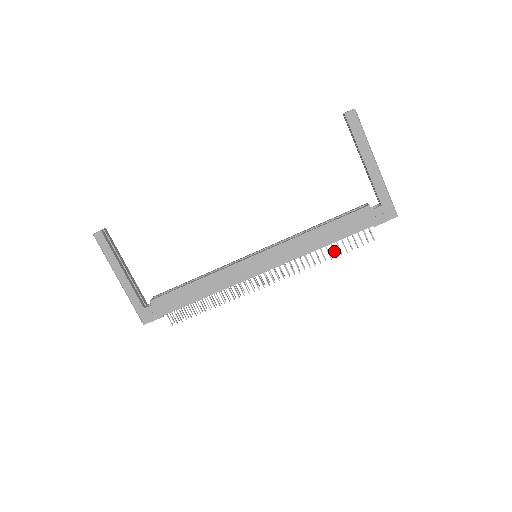
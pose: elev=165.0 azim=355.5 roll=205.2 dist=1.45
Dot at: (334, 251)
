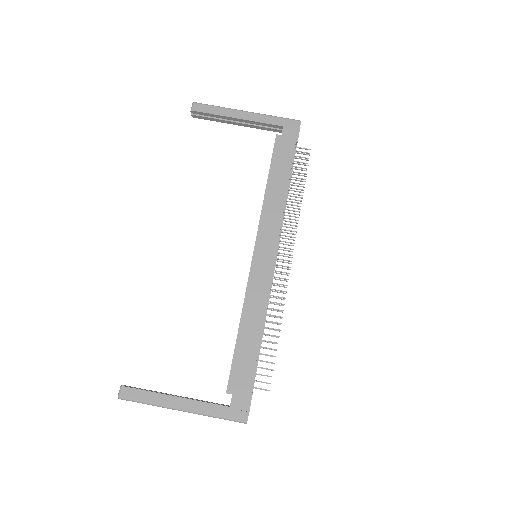
Dot at: (297, 186)
